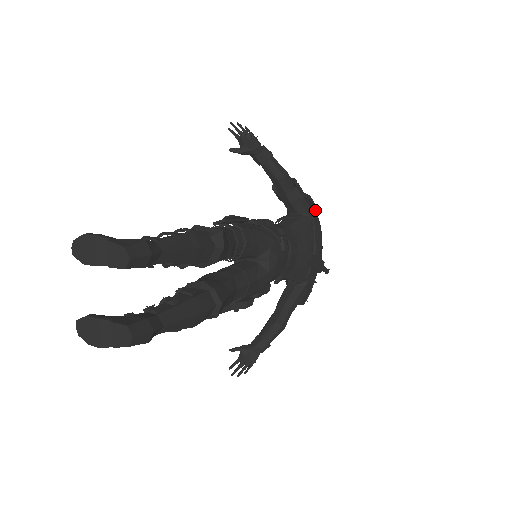
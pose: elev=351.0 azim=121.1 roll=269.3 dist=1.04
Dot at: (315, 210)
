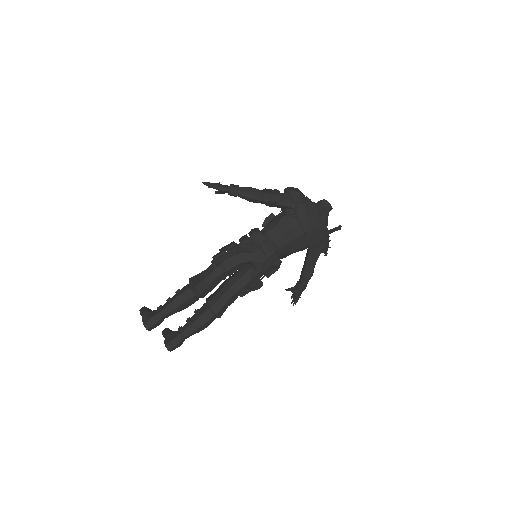
Dot at: (297, 201)
